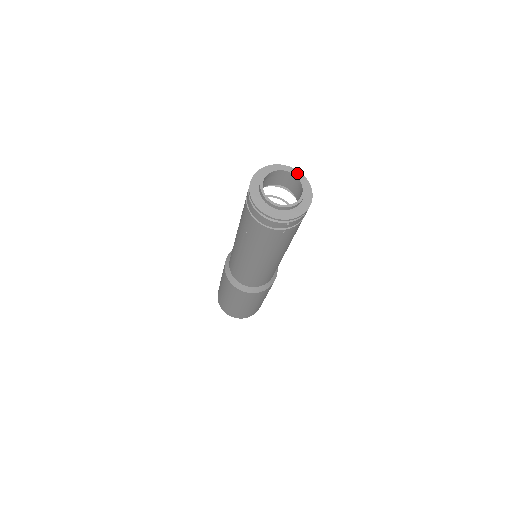
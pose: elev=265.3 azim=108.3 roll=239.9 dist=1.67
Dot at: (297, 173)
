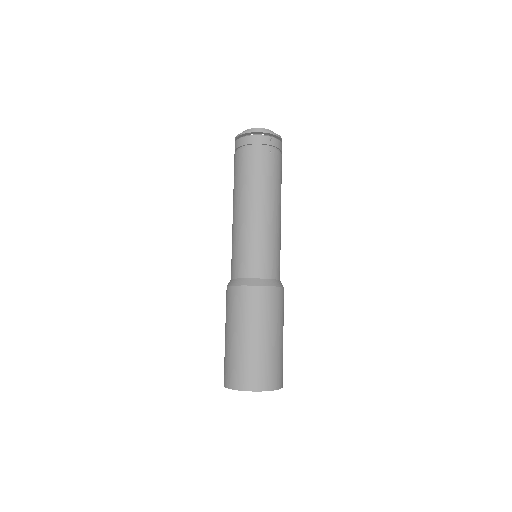
Dot at: occluded
